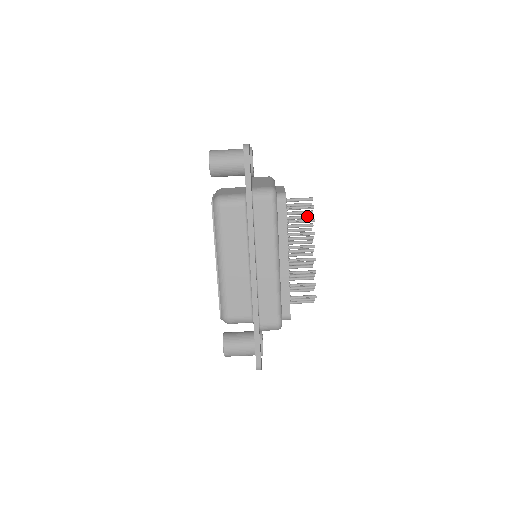
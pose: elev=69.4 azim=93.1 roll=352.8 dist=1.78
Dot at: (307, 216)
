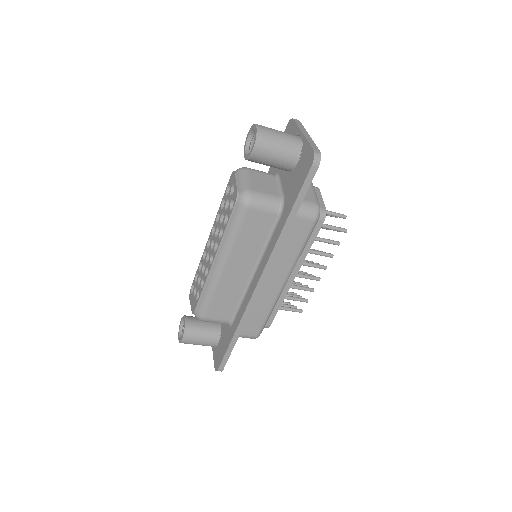
Dot at: occluded
